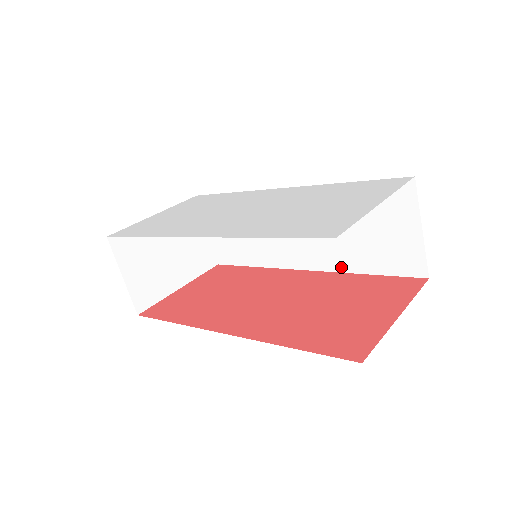
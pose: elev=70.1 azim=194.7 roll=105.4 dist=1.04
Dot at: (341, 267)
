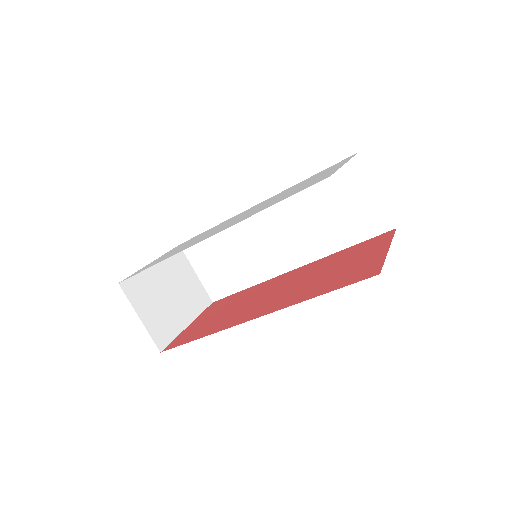
Dot at: (324, 252)
